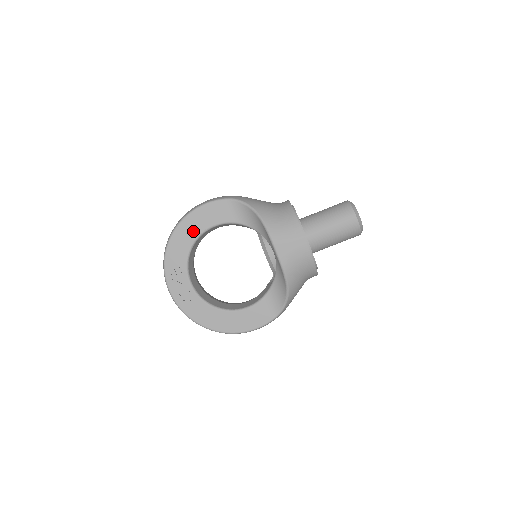
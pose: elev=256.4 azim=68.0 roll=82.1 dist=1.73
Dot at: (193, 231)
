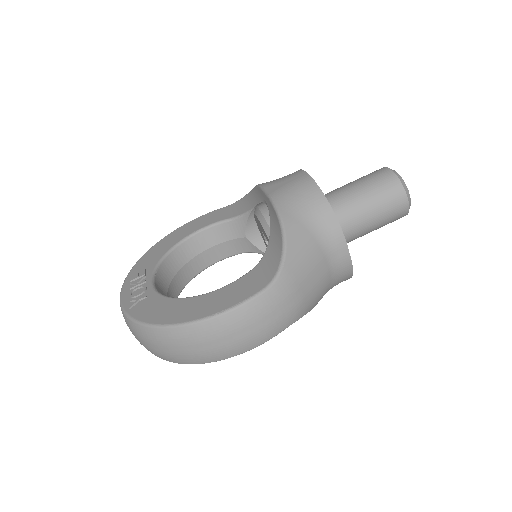
Dot at: (177, 238)
